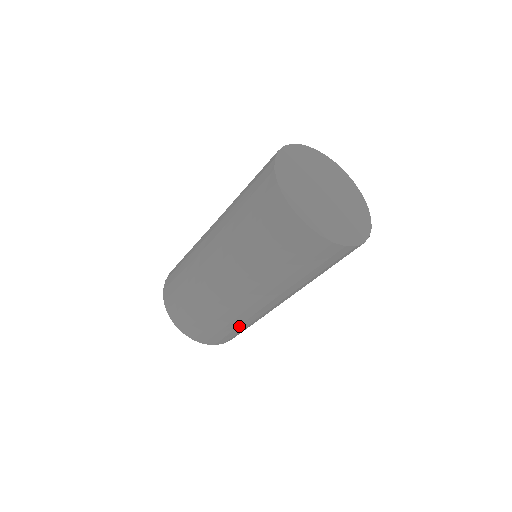
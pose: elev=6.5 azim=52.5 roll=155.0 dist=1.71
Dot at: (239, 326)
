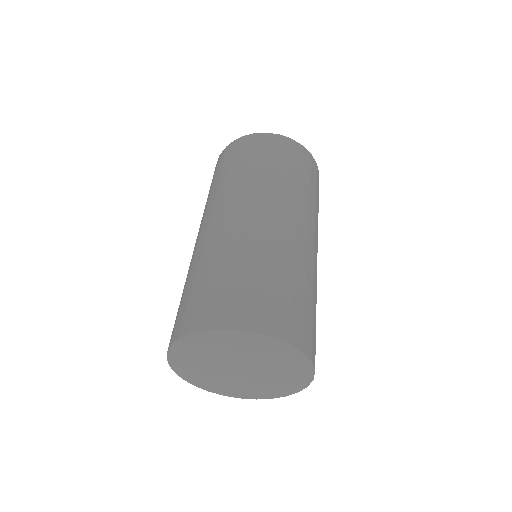
Dot at: (294, 280)
